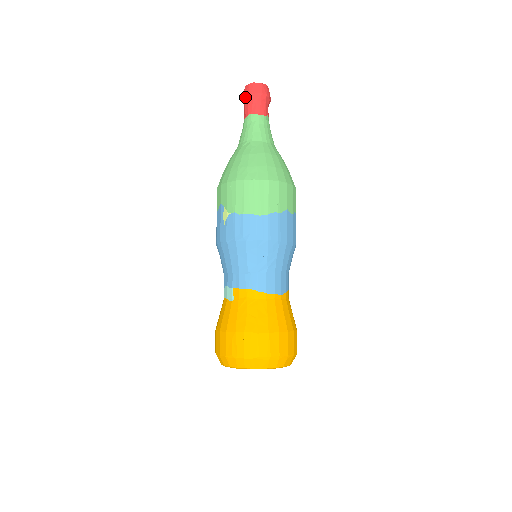
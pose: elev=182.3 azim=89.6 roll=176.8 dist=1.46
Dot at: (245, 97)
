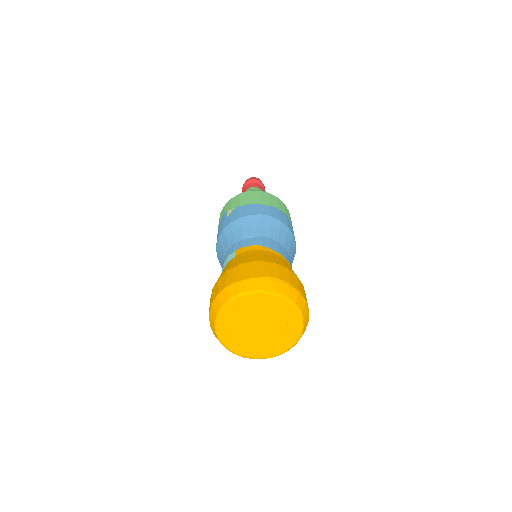
Dot at: (245, 183)
